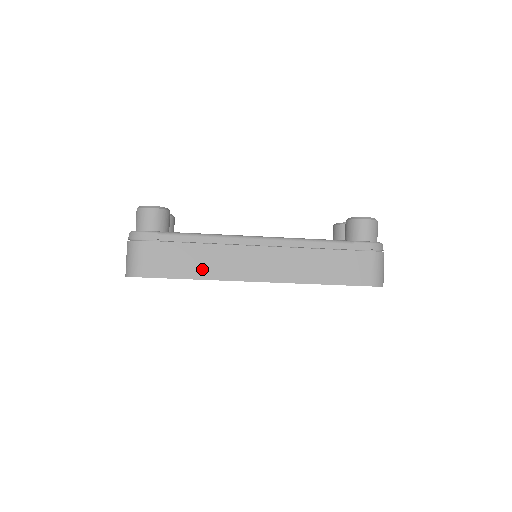
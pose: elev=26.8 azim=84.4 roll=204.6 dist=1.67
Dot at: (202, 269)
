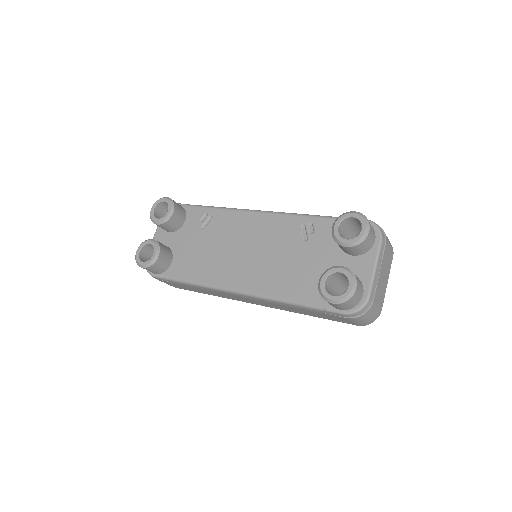
Dot at: (209, 293)
